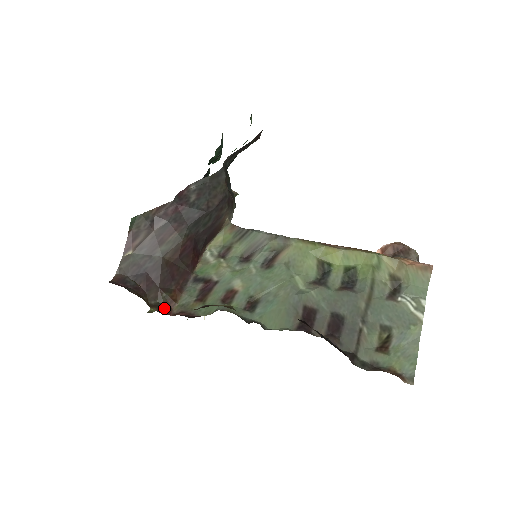
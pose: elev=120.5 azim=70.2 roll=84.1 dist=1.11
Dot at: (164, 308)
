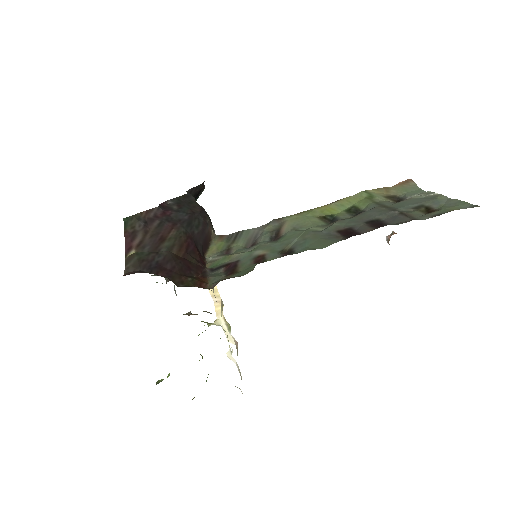
Dot at: occluded
